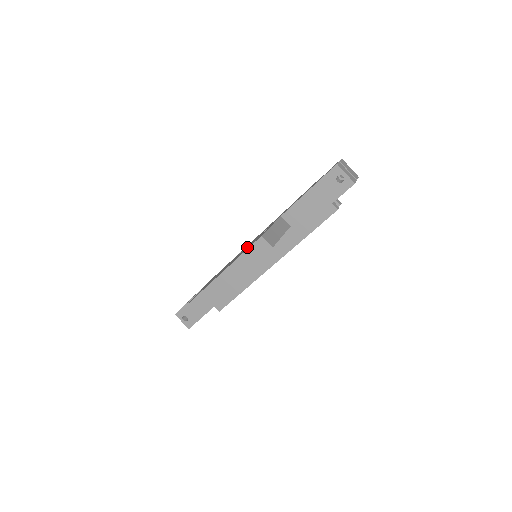
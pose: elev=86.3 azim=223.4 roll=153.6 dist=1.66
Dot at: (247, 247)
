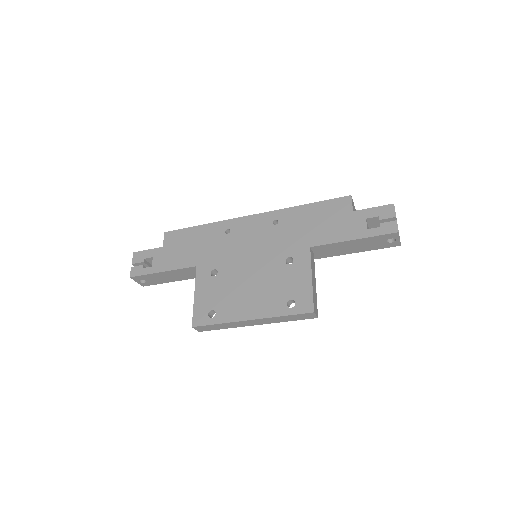
Dot at: (267, 275)
